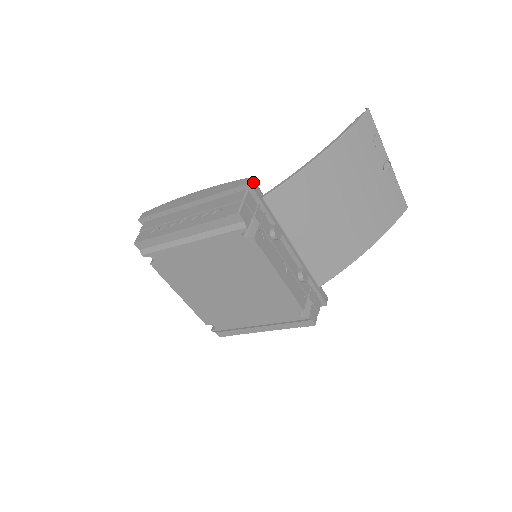
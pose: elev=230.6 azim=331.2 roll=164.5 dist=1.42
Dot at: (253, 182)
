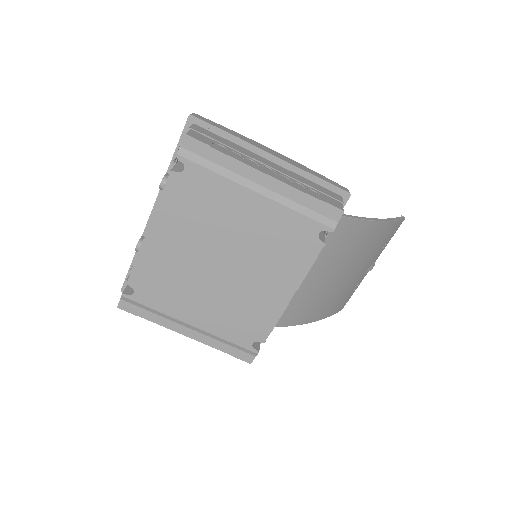
Dot at: occluded
